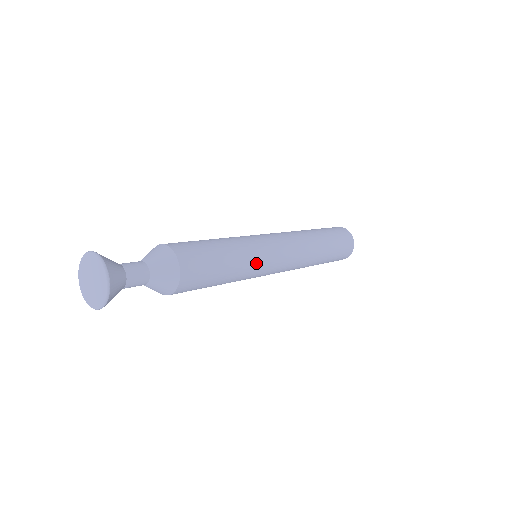
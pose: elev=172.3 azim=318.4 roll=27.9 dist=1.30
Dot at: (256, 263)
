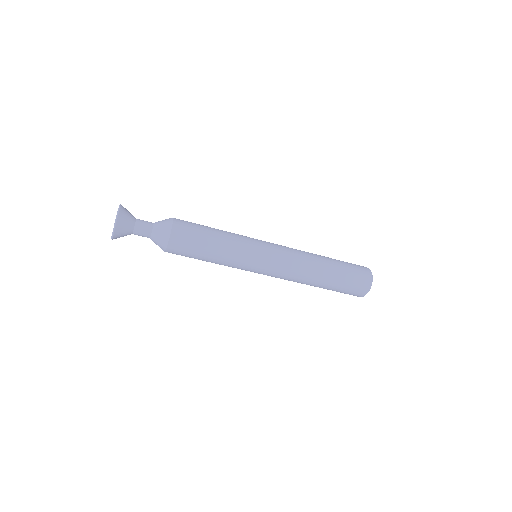
Dot at: (245, 240)
